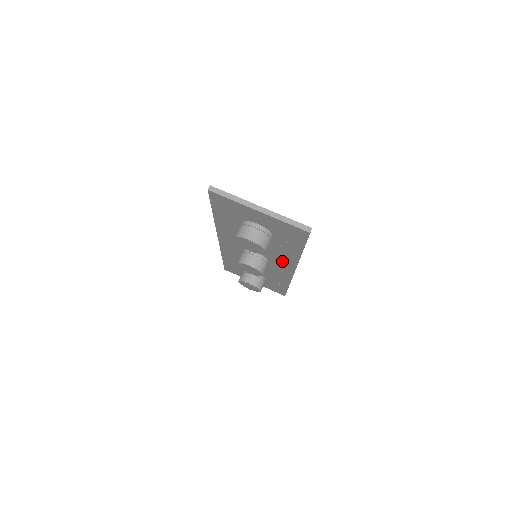
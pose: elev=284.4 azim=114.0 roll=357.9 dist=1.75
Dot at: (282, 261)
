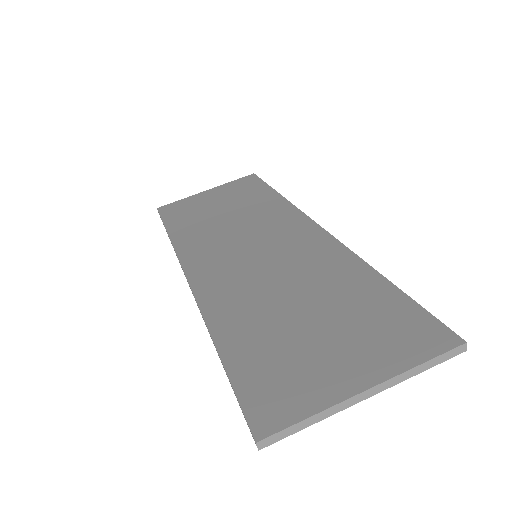
Dot at: occluded
